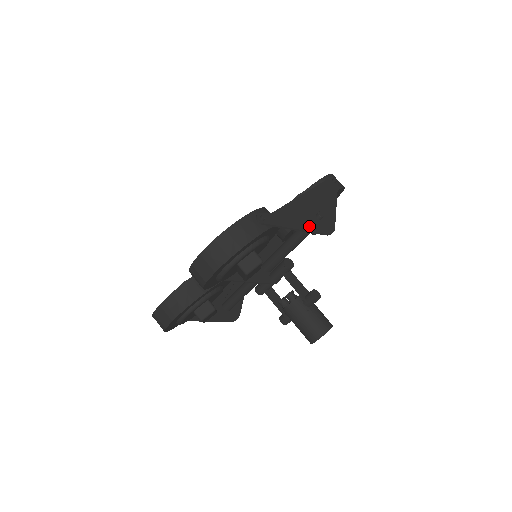
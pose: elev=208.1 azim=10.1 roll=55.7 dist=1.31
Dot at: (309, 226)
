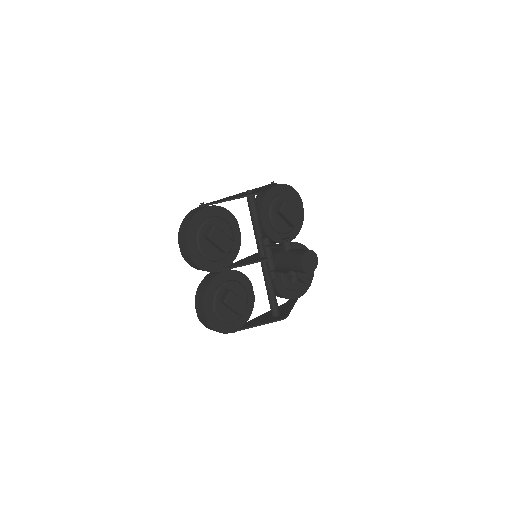
Dot at: (239, 196)
